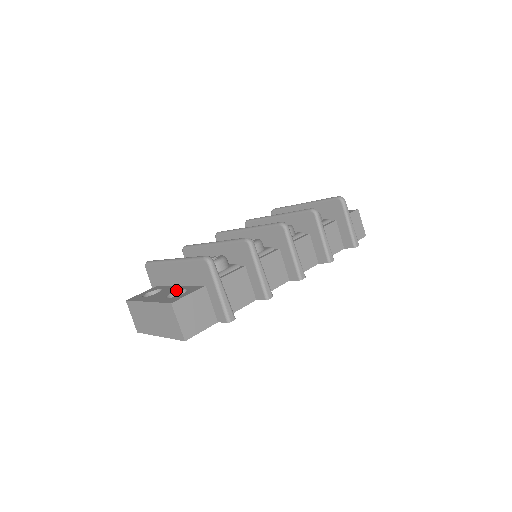
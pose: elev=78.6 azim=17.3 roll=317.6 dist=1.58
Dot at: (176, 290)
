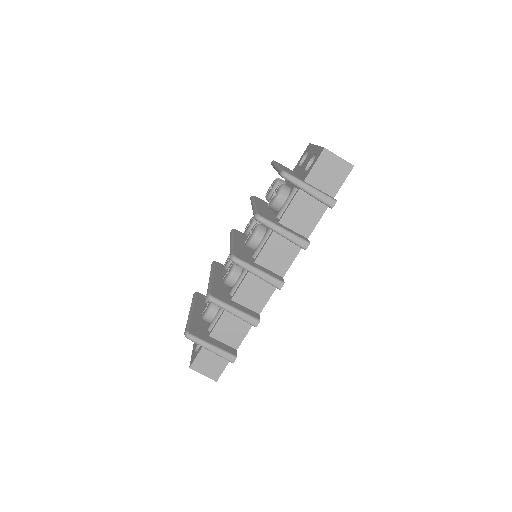
Dot at: occluded
